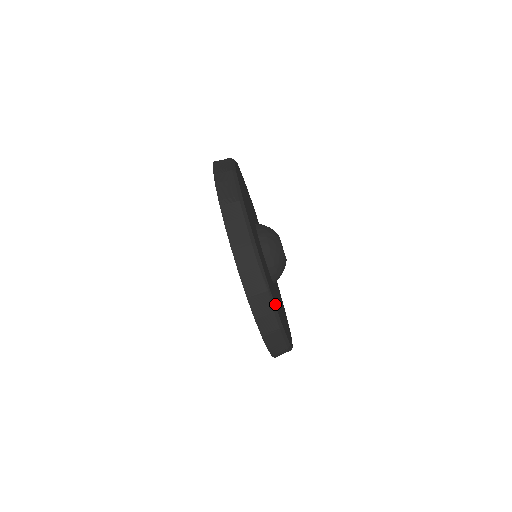
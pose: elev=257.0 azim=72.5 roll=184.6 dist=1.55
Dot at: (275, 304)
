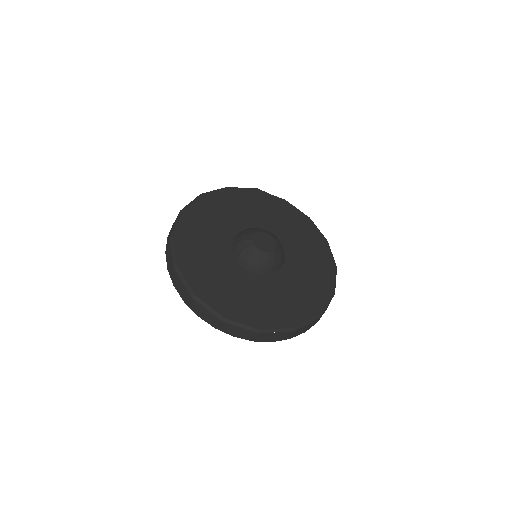
Dot at: (275, 326)
